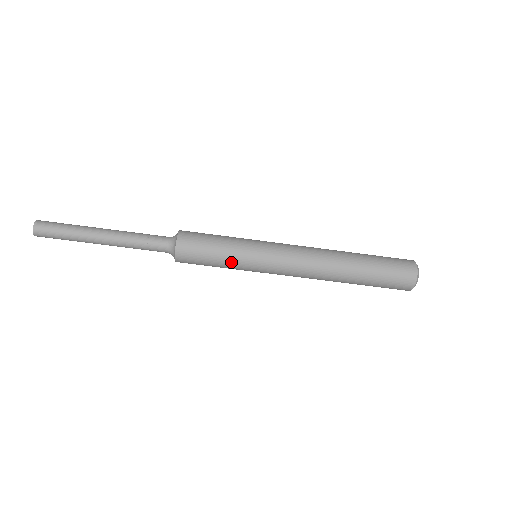
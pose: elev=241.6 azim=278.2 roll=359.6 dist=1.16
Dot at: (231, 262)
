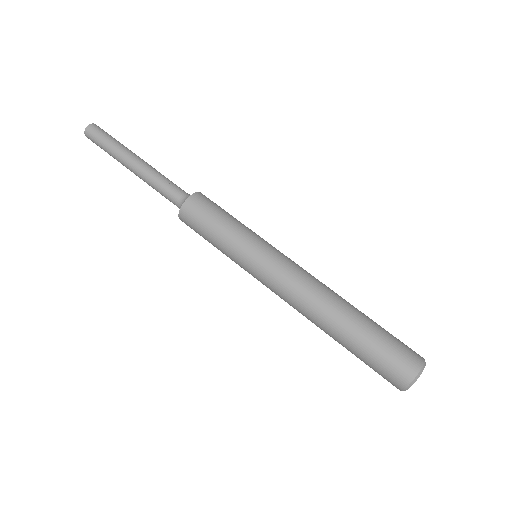
Dot at: (241, 227)
